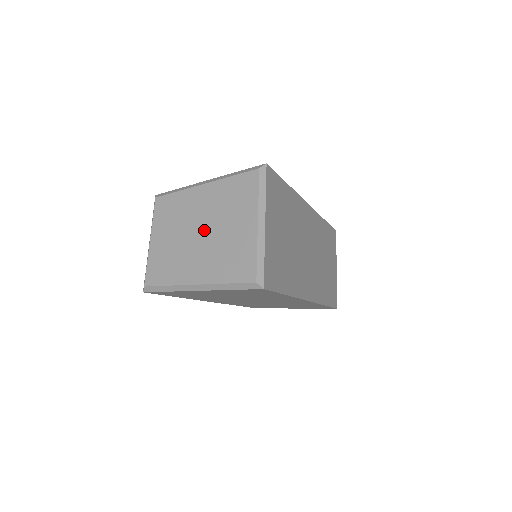
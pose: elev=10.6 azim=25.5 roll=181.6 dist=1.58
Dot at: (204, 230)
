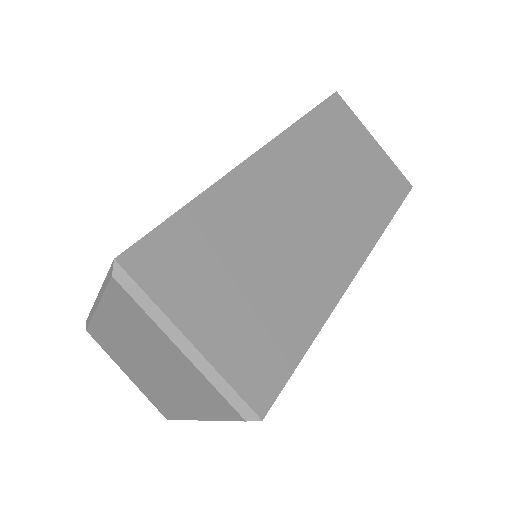
Dot at: (148, 362)
